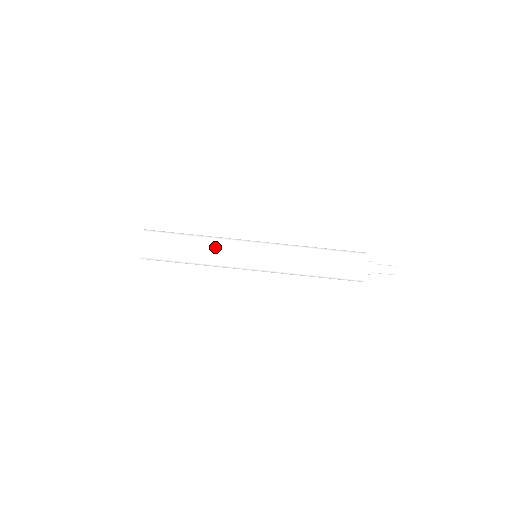
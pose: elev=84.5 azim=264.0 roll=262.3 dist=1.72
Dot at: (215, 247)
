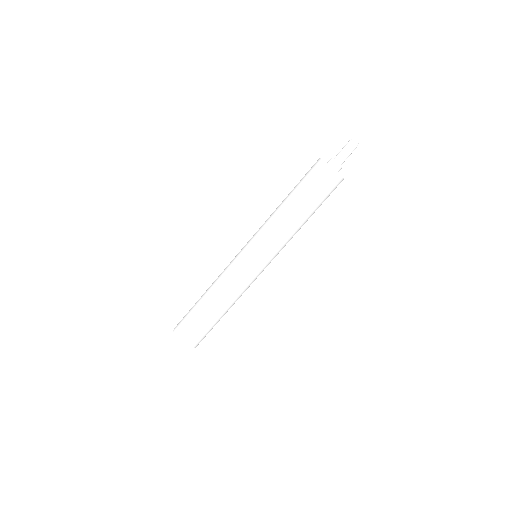
Dot at: (228, 290)
